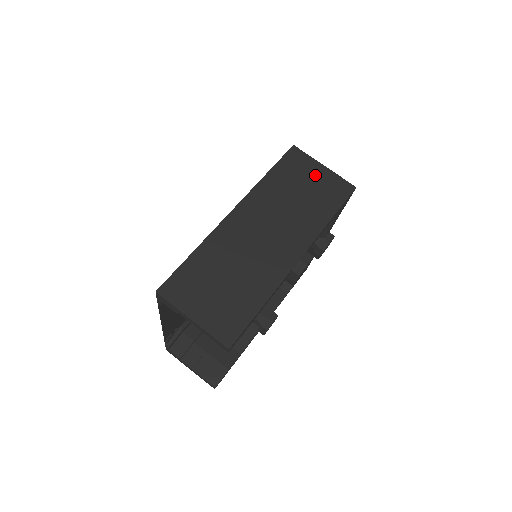
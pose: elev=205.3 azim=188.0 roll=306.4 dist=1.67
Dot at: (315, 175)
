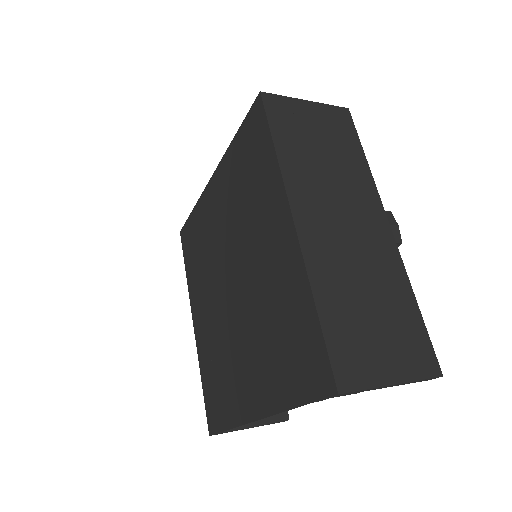
Dot at: (311, 117)
